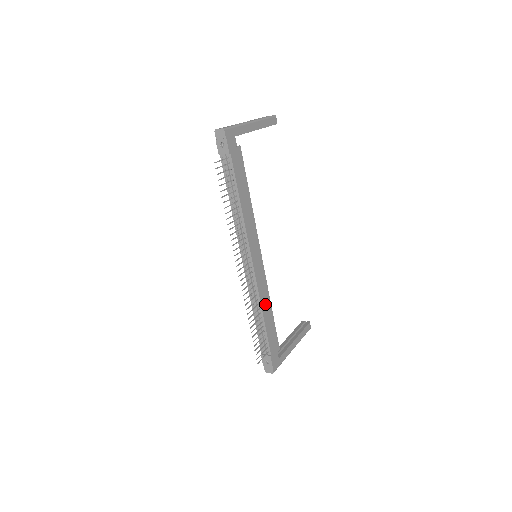
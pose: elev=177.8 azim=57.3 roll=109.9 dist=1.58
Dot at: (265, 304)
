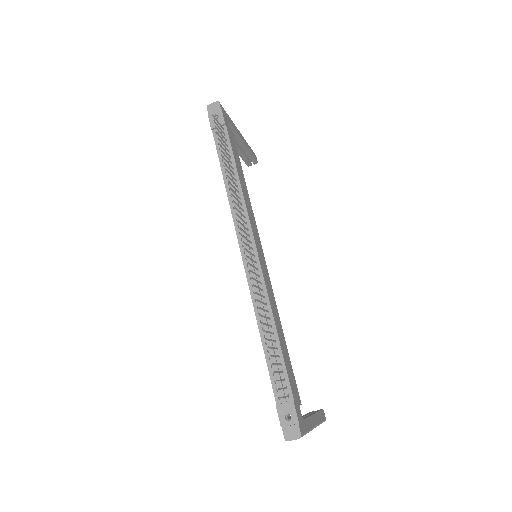
Dot at: (275, 317)
